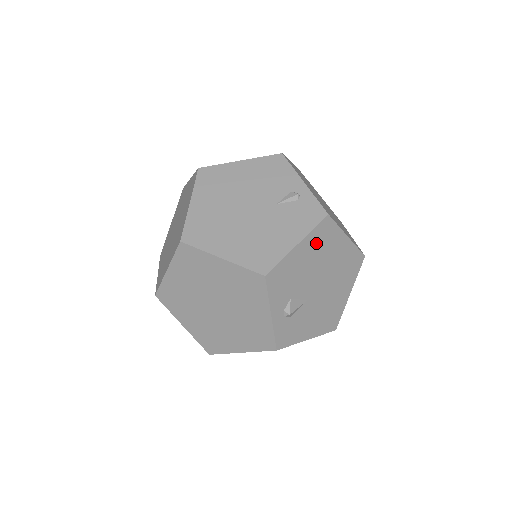
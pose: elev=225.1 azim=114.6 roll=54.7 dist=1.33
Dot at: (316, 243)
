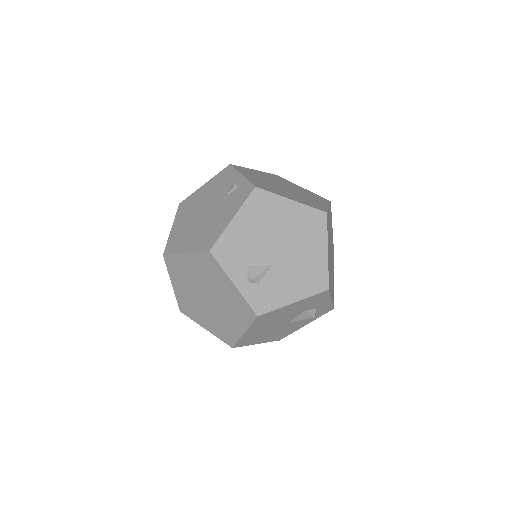
Dot at: (254, 213)
